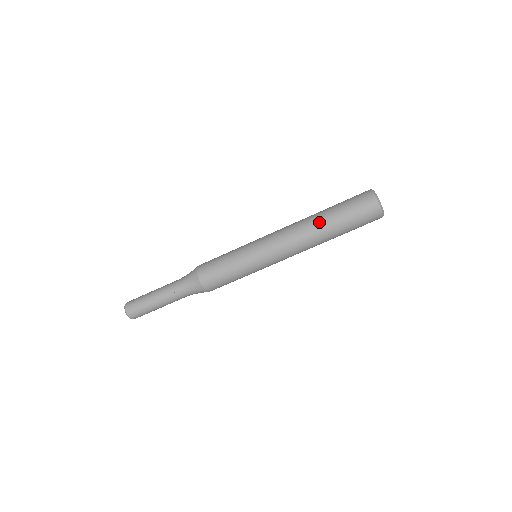
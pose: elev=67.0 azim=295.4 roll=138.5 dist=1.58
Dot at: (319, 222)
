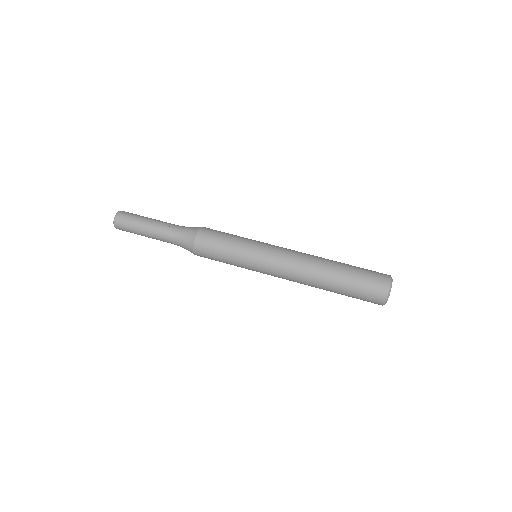
Dot at: (329, 267)
